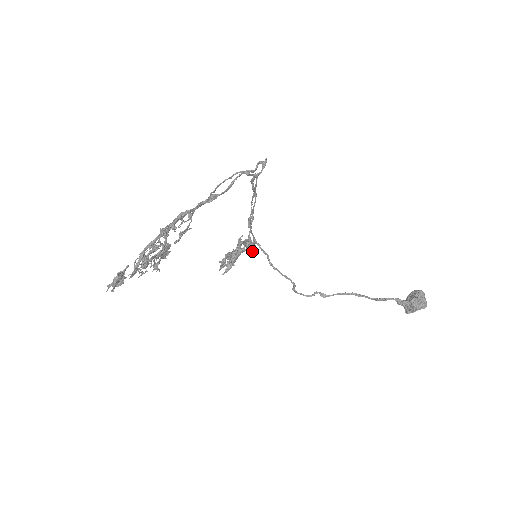
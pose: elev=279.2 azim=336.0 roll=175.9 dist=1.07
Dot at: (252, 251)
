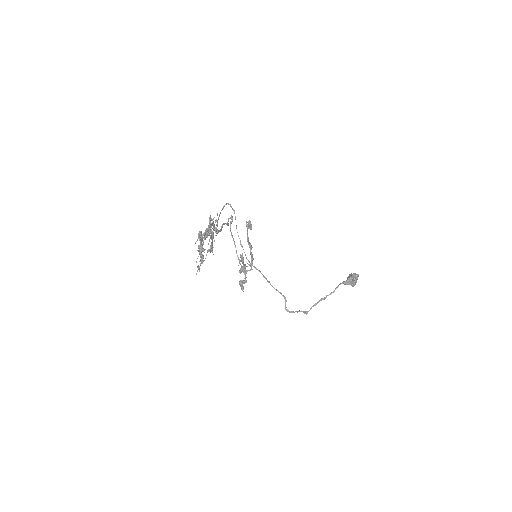
Dot at: (252, 258)
